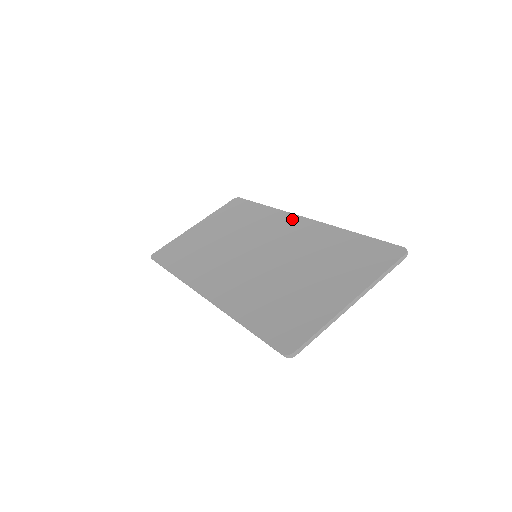
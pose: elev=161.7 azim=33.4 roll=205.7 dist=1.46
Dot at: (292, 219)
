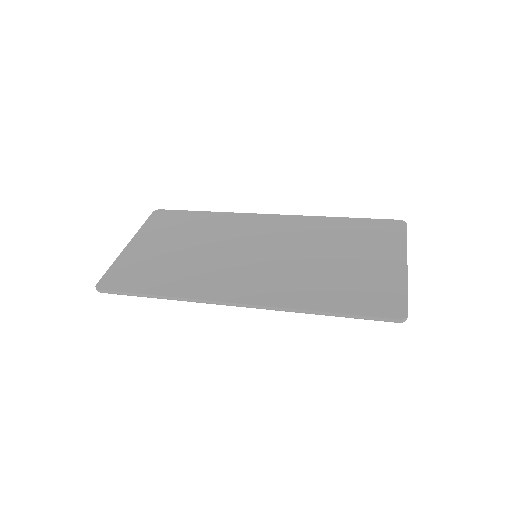
Dot at: (261, 218)
